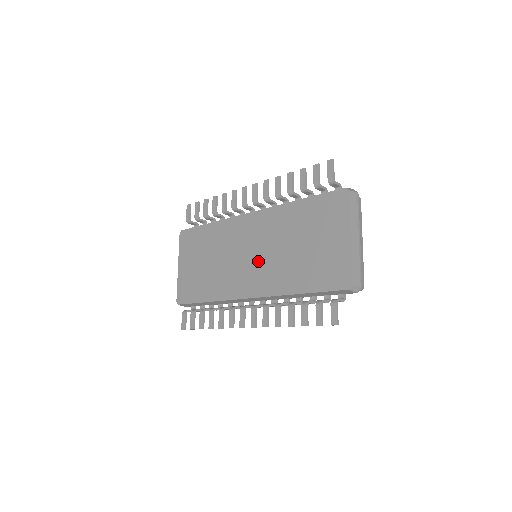
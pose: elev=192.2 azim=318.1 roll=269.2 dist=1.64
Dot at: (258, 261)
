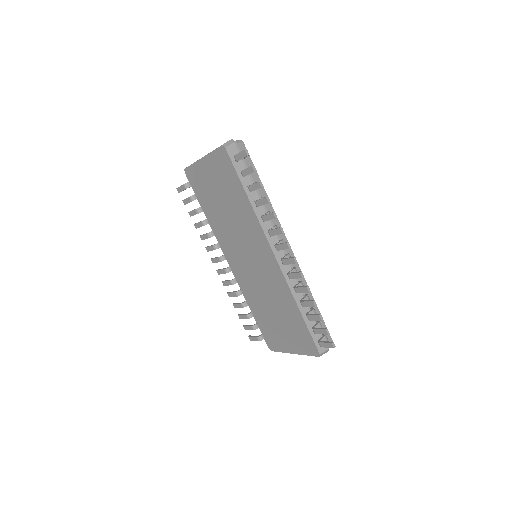
Dot at: (250, 270)
